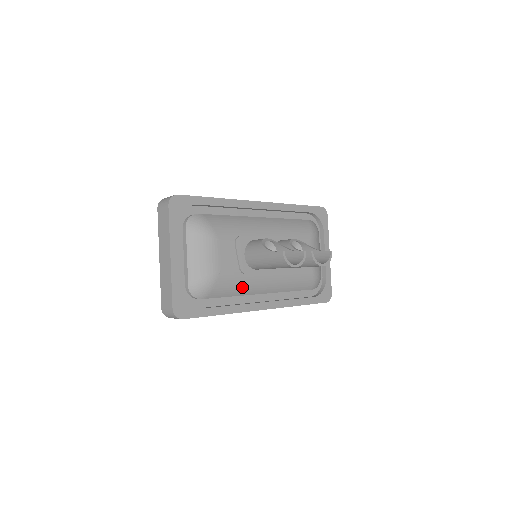
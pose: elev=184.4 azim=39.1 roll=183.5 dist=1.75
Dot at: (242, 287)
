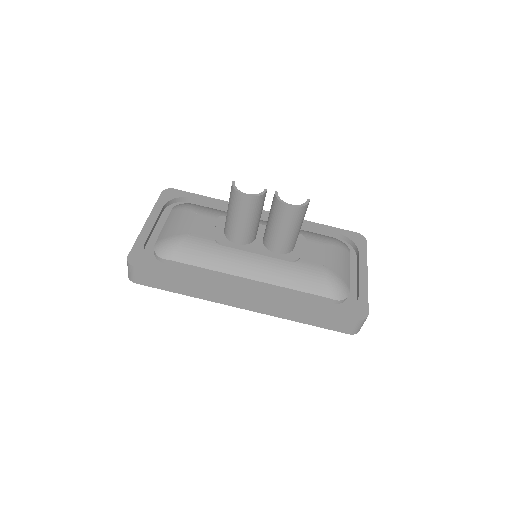
Dot at: (216, 258)
